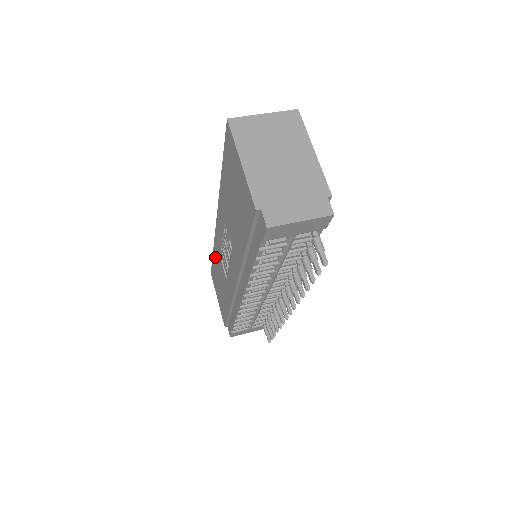
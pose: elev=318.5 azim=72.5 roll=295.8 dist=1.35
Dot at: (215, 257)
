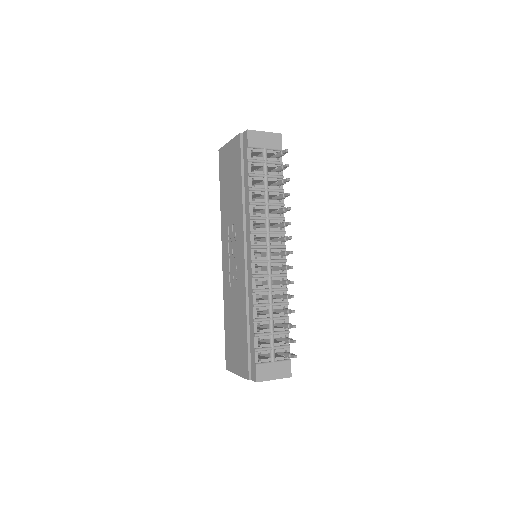
Dot at: (226, 313)
